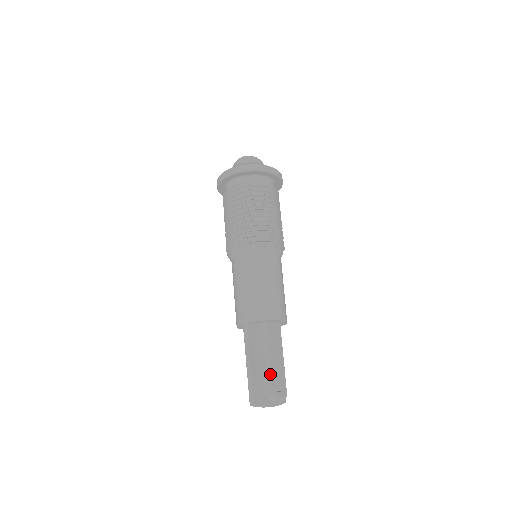
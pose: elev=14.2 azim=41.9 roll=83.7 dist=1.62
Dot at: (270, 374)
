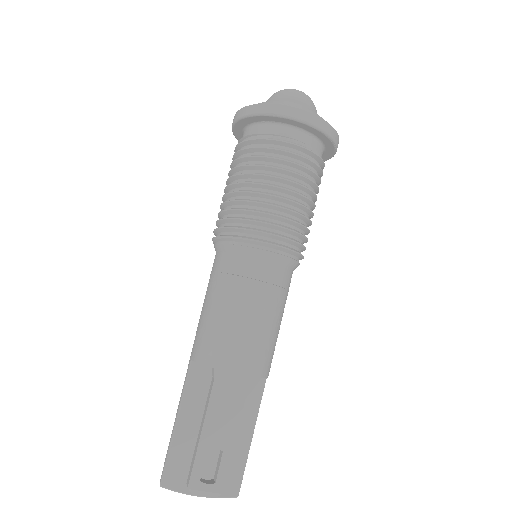
Dot at: (196, 451)
